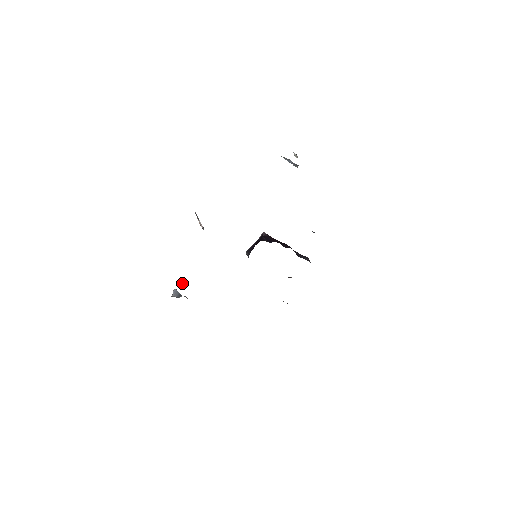
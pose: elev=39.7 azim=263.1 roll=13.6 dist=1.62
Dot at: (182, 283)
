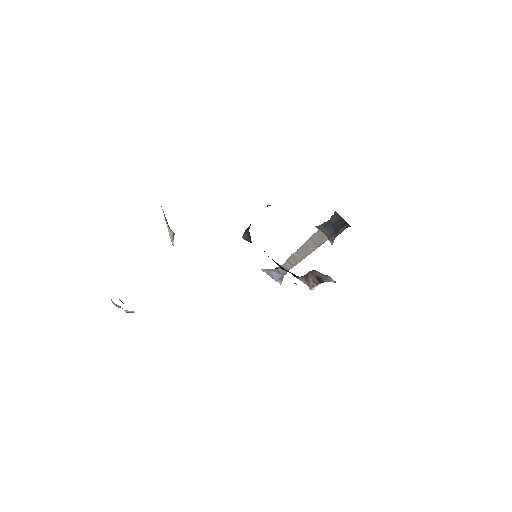
Dot at: (129, 311)
